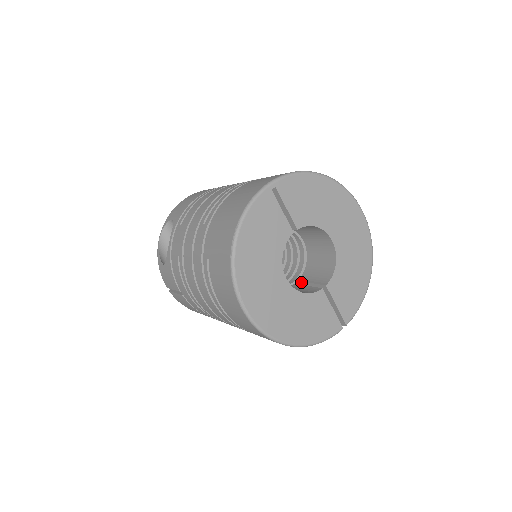
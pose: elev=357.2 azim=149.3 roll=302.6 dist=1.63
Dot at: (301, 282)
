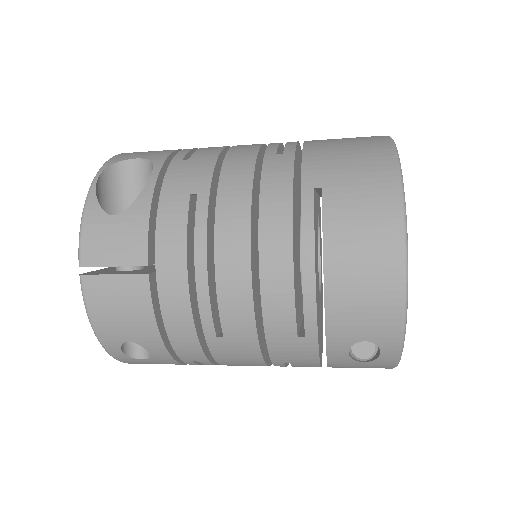
Dot at: occluded
